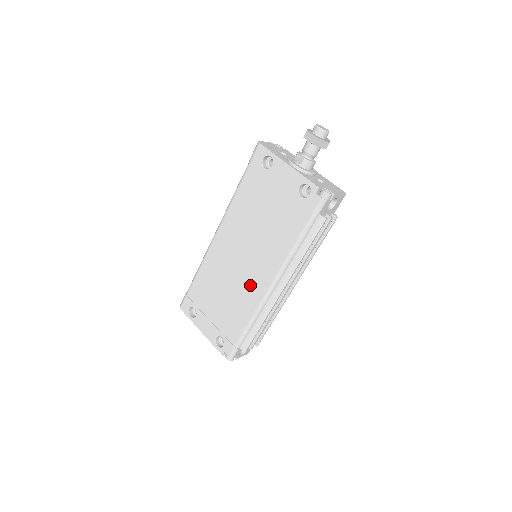
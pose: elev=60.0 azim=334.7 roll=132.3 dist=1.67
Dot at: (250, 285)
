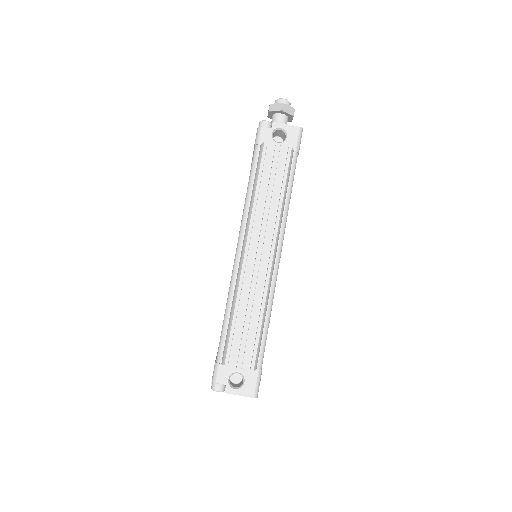
Dot at: occluded
